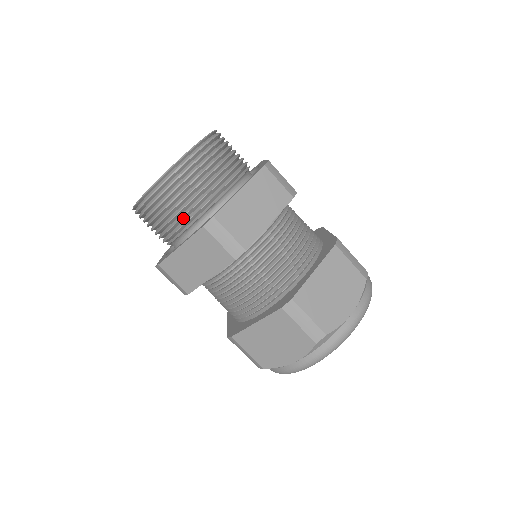
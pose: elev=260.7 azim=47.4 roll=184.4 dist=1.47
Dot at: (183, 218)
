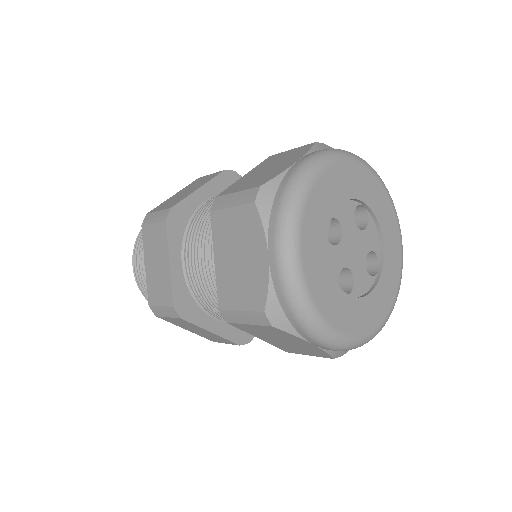
Dot at: occluded
